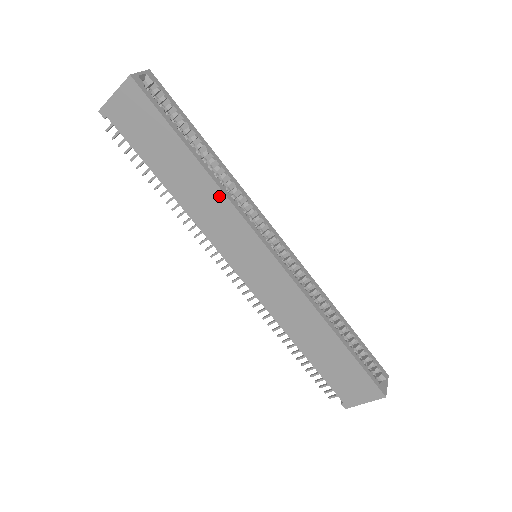
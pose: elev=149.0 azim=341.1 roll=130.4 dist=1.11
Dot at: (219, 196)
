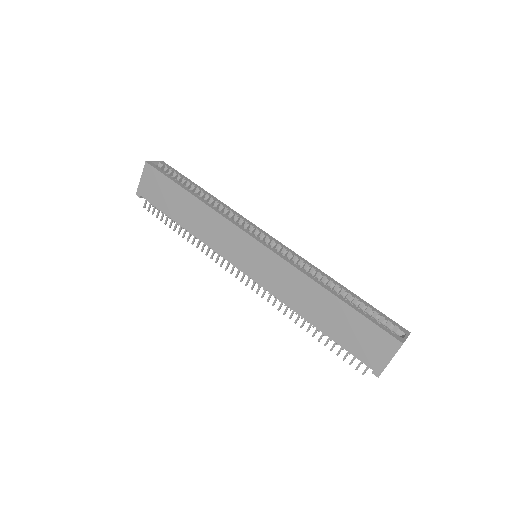
Dot at: (212, 214)
